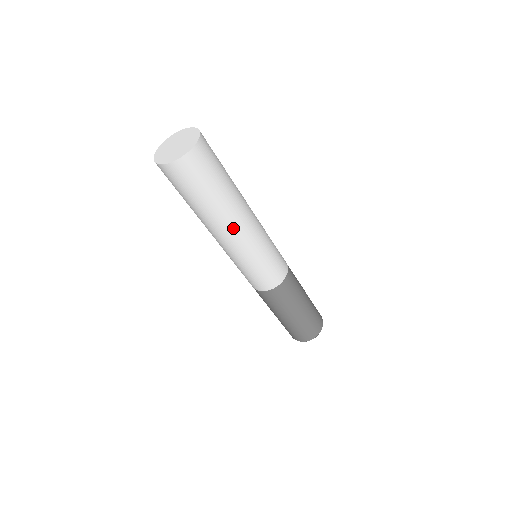
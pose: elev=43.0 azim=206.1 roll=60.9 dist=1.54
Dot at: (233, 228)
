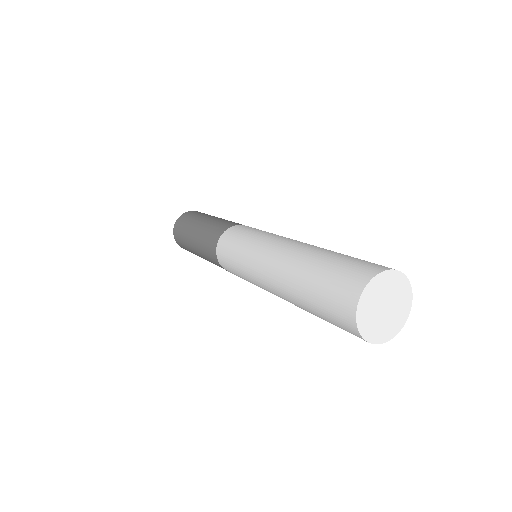
Dot at: occluded
